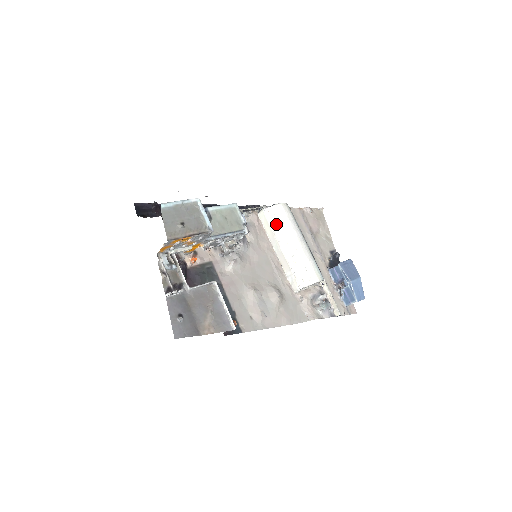
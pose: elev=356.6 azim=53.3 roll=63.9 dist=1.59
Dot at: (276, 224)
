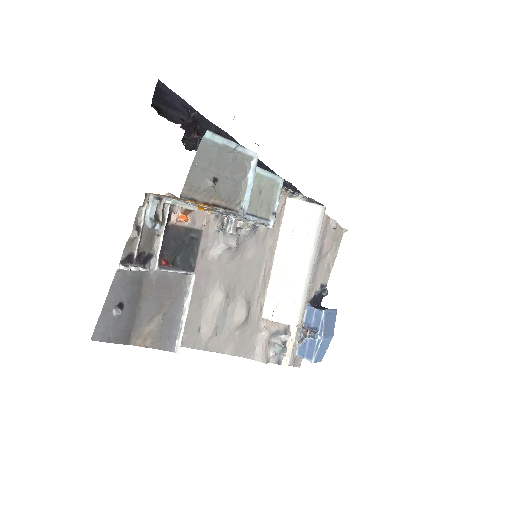
Dot at: (300, 227)
